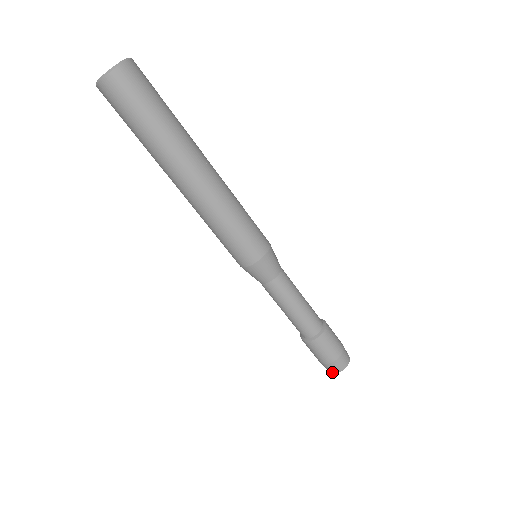
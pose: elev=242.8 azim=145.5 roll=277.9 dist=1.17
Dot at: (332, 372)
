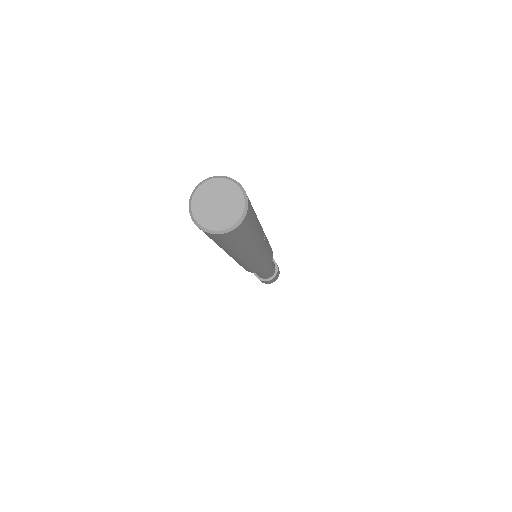
Dot at: occluded
